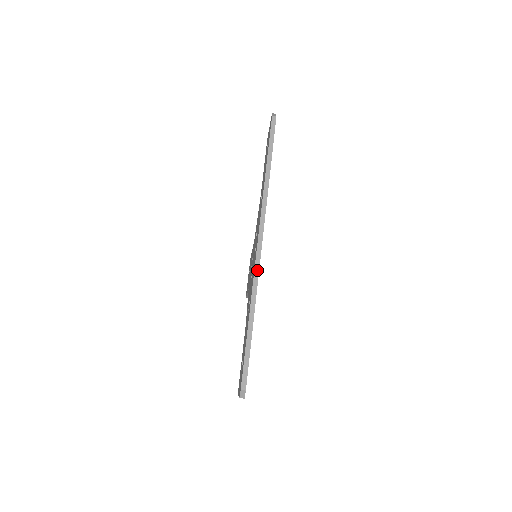
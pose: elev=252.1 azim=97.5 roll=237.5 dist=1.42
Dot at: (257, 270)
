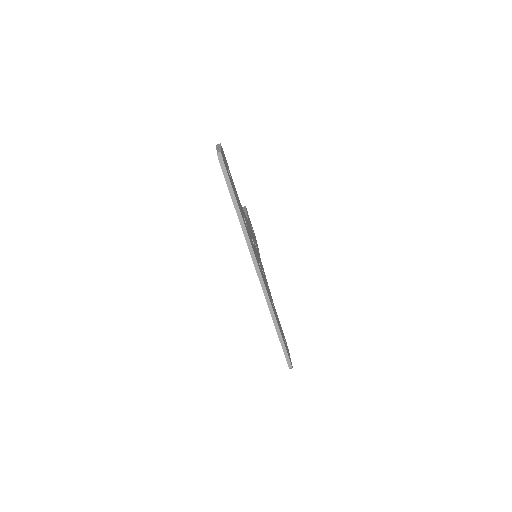
Dot at: (267, 297)
